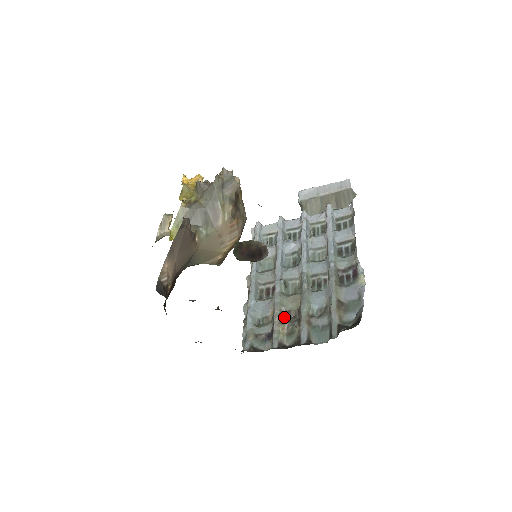
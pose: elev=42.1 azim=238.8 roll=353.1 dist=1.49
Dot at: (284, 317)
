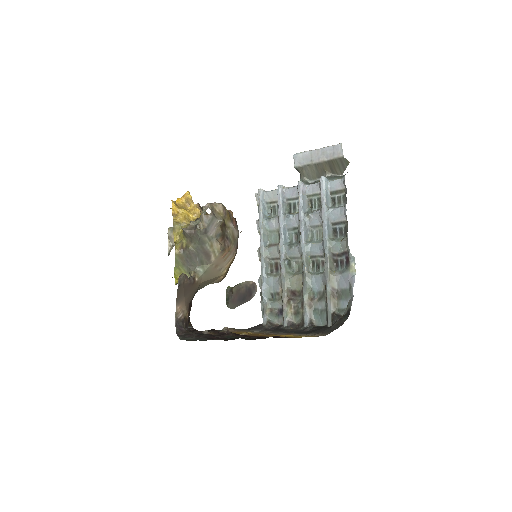
Dot at: (291, 295)
